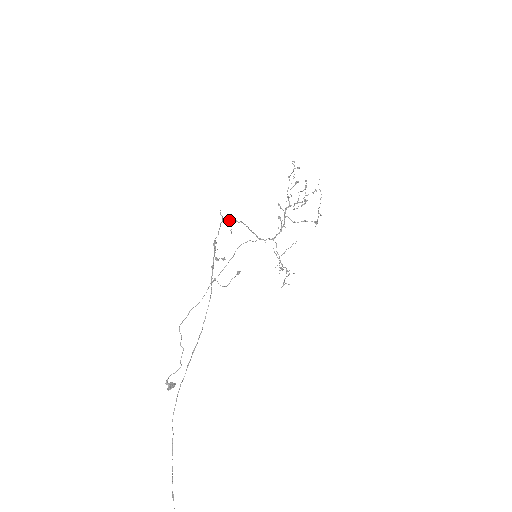
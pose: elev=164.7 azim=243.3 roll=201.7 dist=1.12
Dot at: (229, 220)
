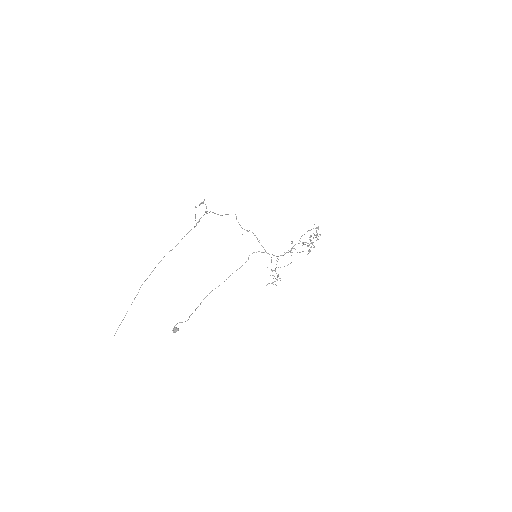
Dot at: occluded
